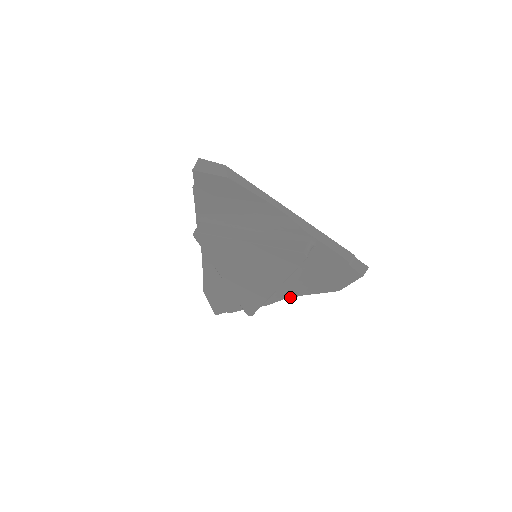
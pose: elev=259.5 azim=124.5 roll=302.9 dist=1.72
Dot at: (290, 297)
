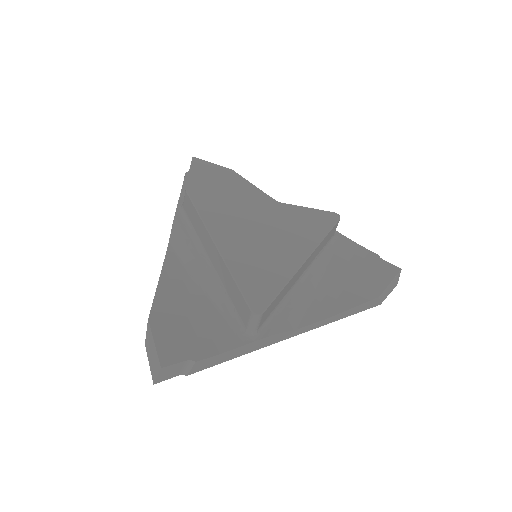
Dot at: (308, 324)
